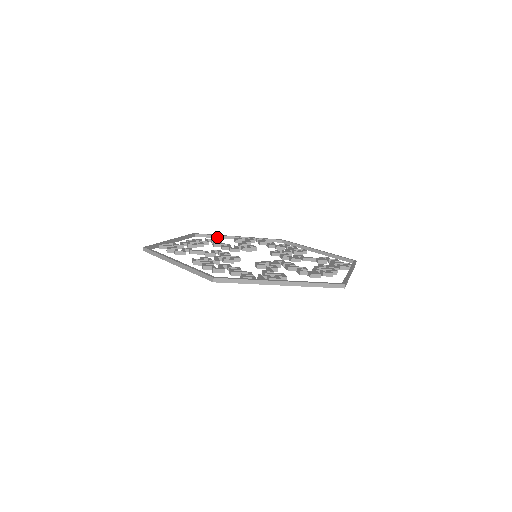
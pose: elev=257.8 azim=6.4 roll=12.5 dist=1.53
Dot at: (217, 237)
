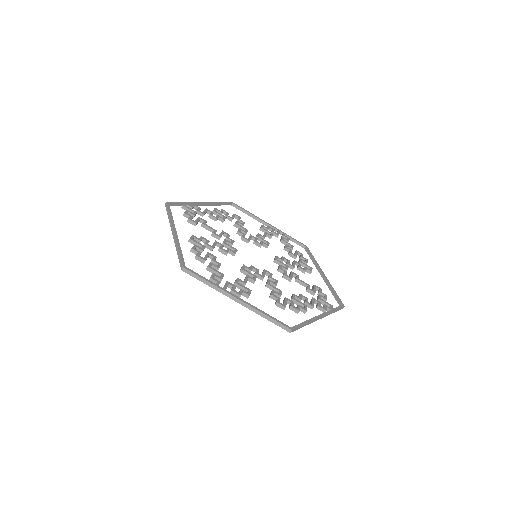
Dot at: (250, 215)
